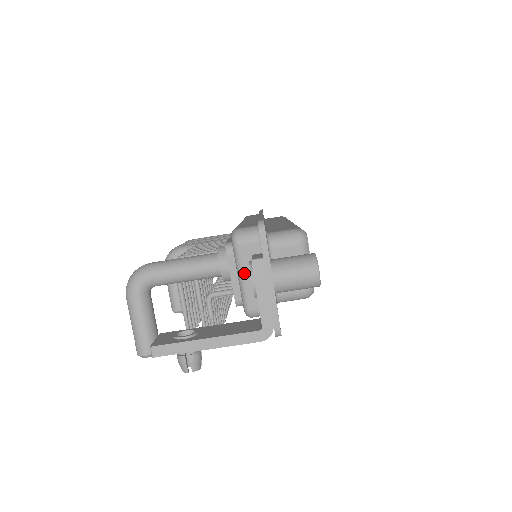
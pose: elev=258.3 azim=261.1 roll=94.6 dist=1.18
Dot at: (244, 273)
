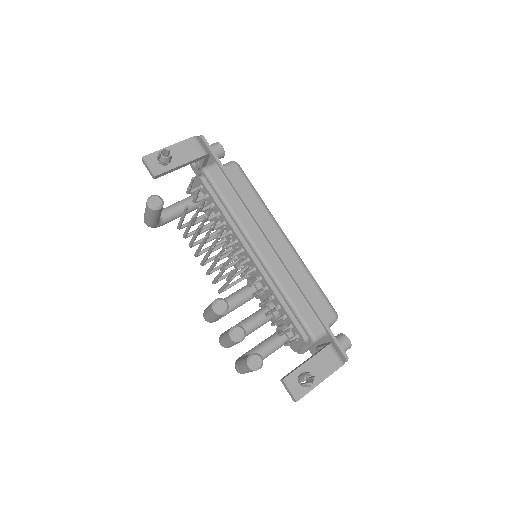
Dot at: occluded
